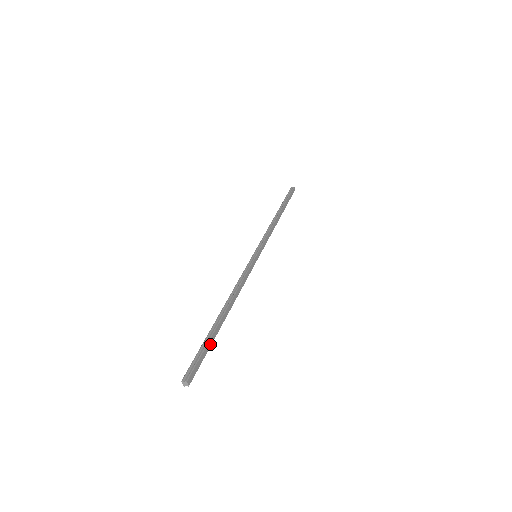
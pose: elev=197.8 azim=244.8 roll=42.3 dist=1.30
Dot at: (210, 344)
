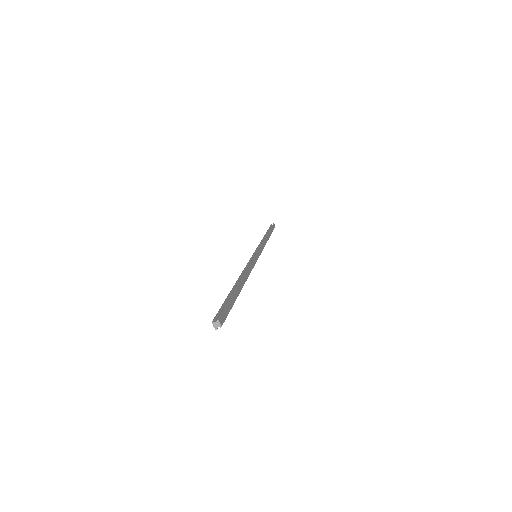
Dot at: (233, 301)
